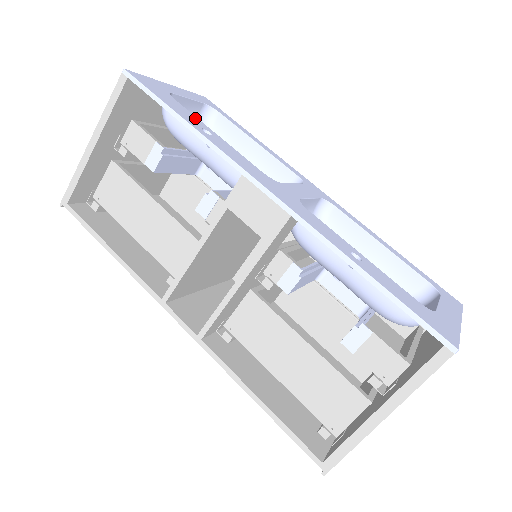
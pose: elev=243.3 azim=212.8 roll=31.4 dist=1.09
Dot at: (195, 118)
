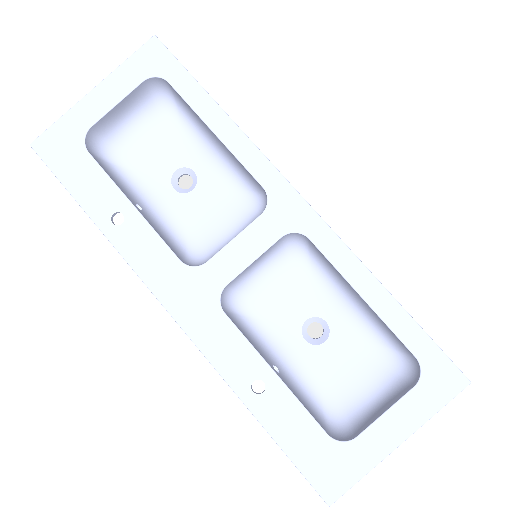
Dot at: (109, 188)
